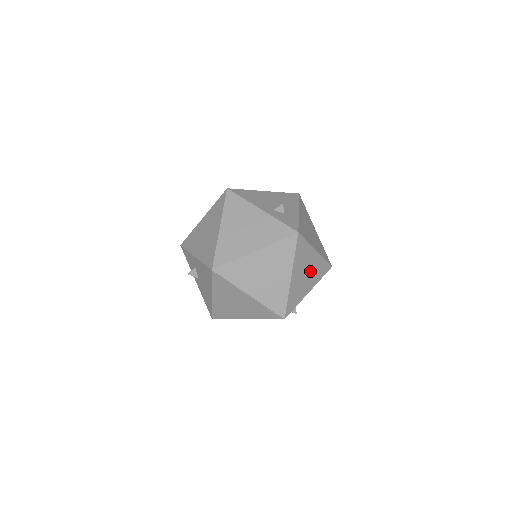
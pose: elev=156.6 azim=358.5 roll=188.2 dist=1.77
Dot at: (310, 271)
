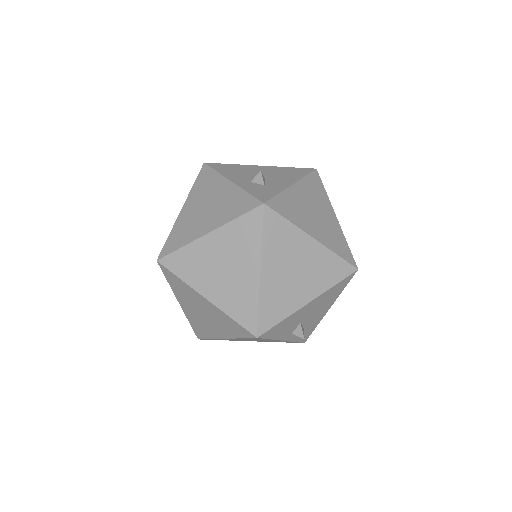
Dot at: (305, 269)
